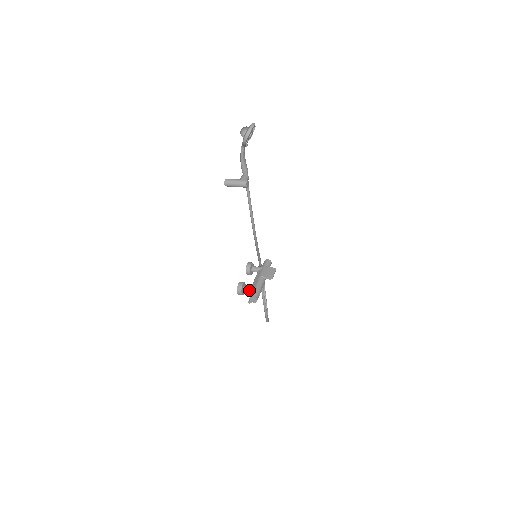
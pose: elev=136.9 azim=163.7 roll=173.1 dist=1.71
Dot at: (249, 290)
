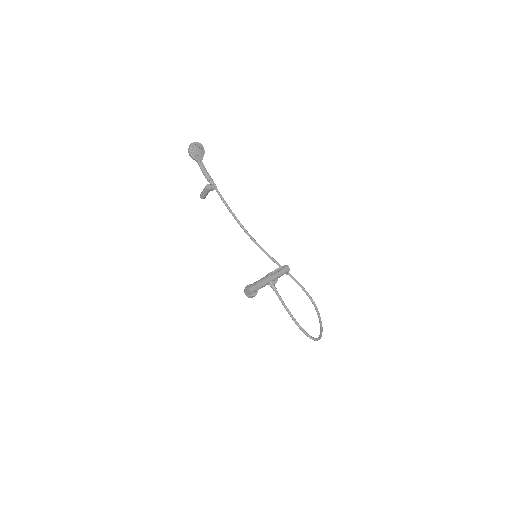
Dot at: occluded
